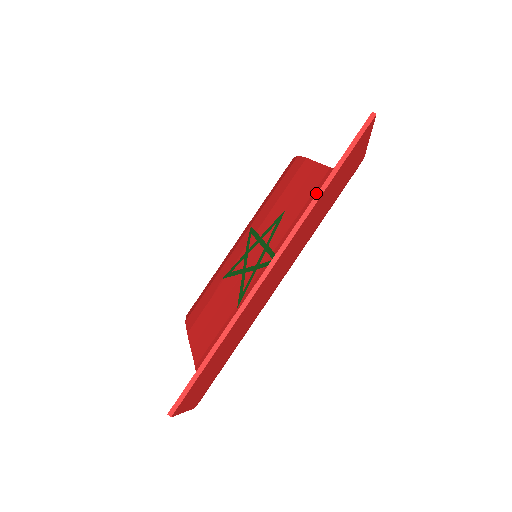
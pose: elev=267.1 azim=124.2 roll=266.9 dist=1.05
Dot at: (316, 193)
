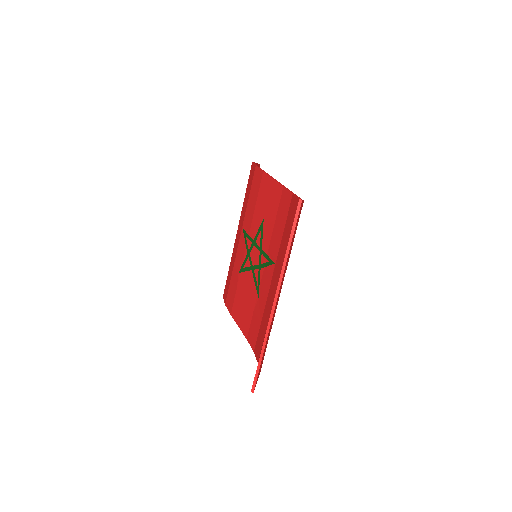
Dot at: (280, 209)
